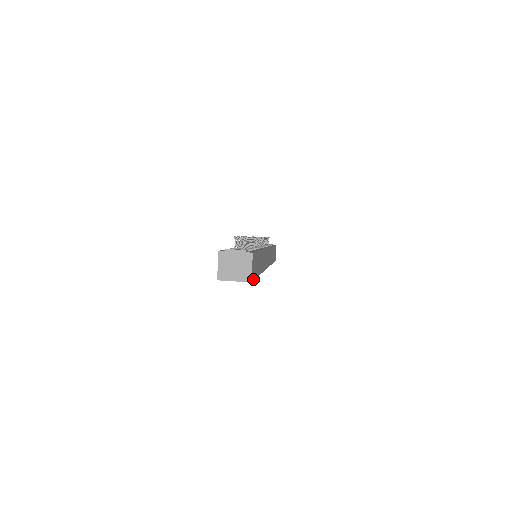
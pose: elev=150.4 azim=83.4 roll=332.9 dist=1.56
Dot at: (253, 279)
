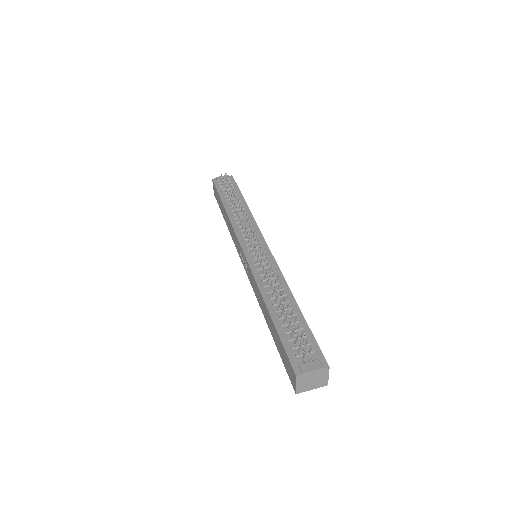
Dot at: occluded
